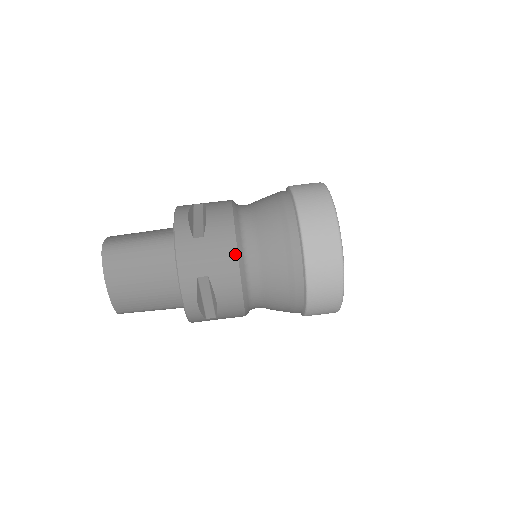
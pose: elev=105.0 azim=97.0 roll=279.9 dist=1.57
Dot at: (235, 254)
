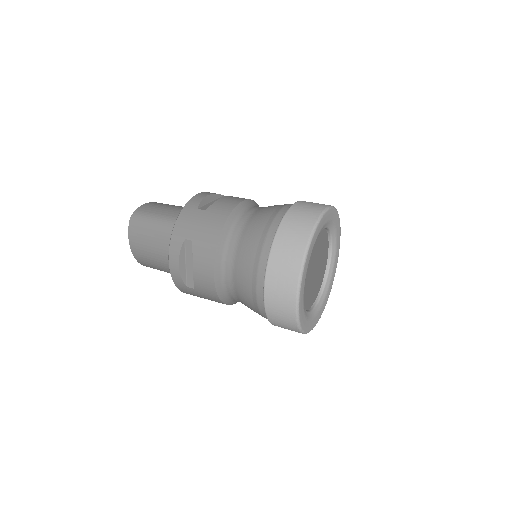
Dot at: occluded
